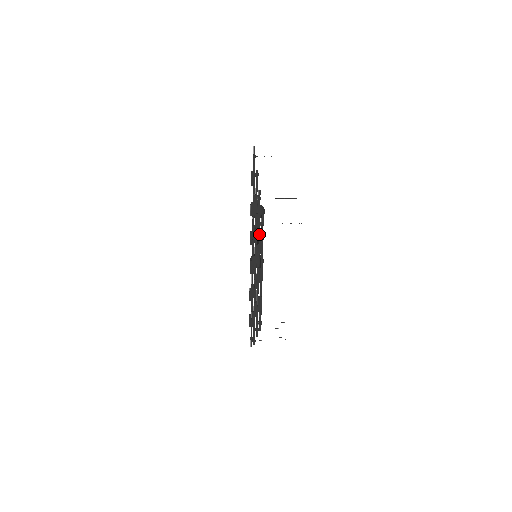
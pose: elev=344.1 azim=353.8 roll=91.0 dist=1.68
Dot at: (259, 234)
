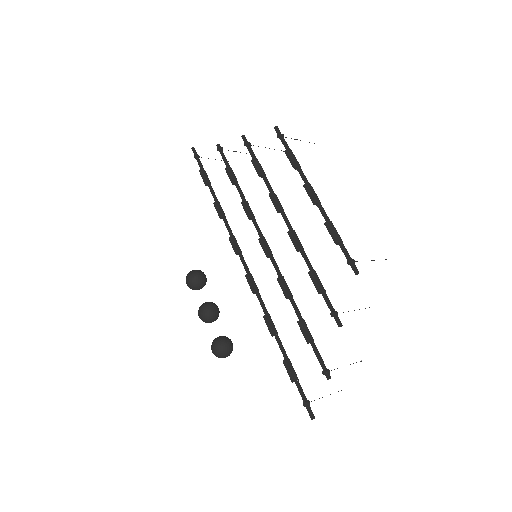
Dot at: (267, 181)
